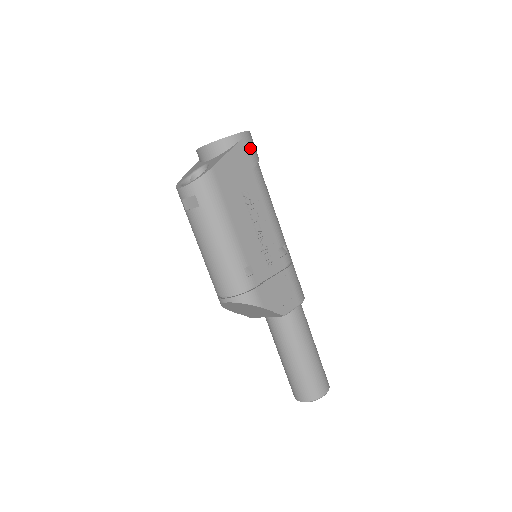
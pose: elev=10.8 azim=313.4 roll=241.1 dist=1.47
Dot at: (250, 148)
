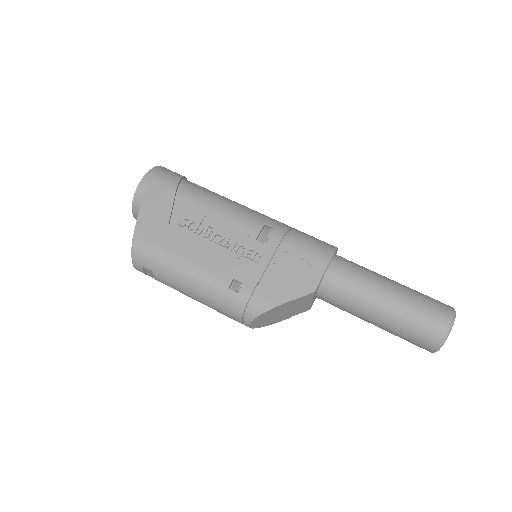
Dot at: (160, 182)
